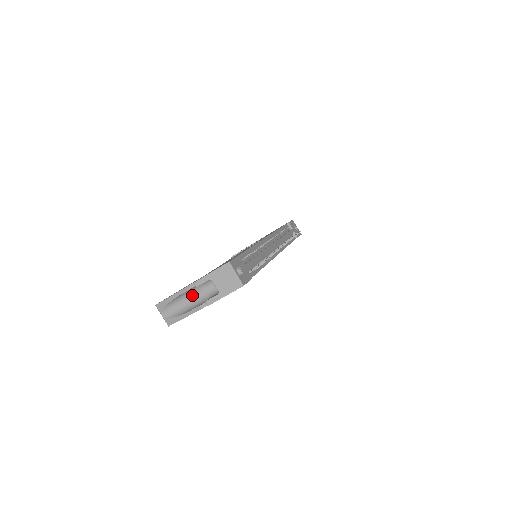
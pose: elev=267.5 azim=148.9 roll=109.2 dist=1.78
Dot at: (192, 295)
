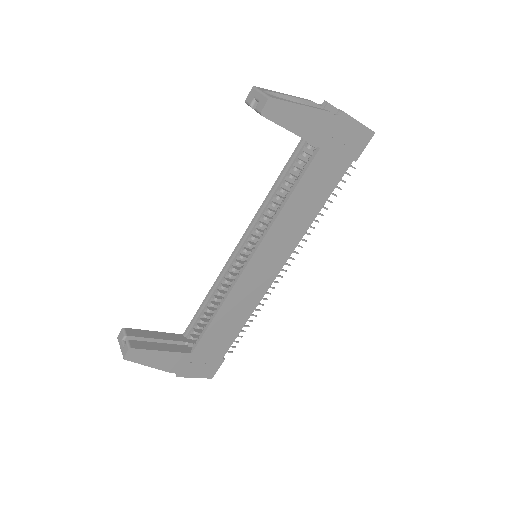
Dot at: occluded
